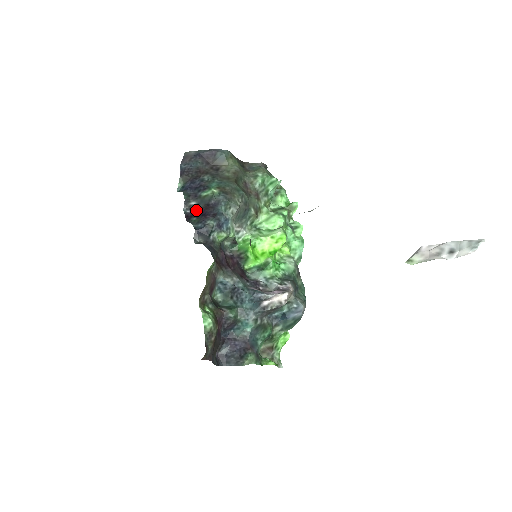
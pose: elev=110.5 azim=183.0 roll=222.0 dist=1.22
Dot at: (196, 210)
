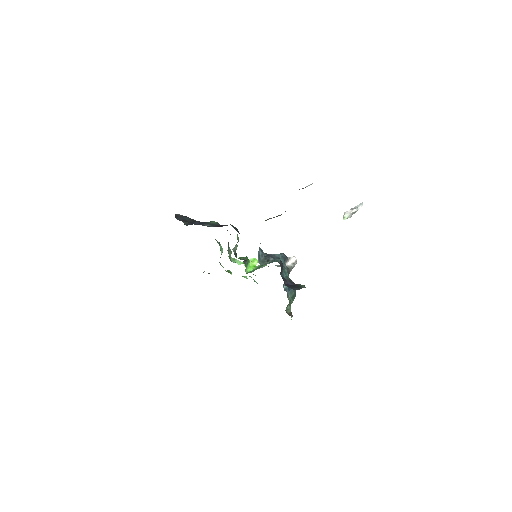
Dot at: occluded
